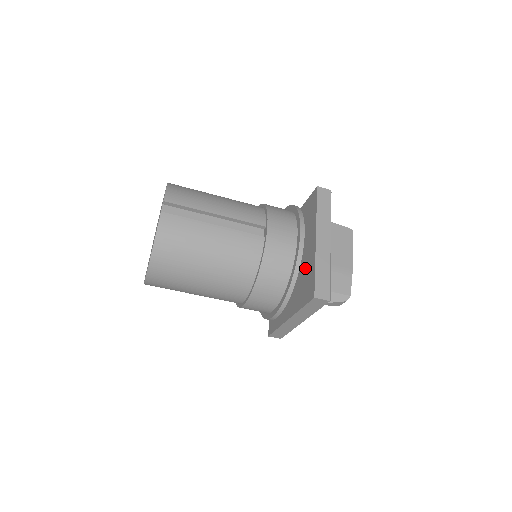
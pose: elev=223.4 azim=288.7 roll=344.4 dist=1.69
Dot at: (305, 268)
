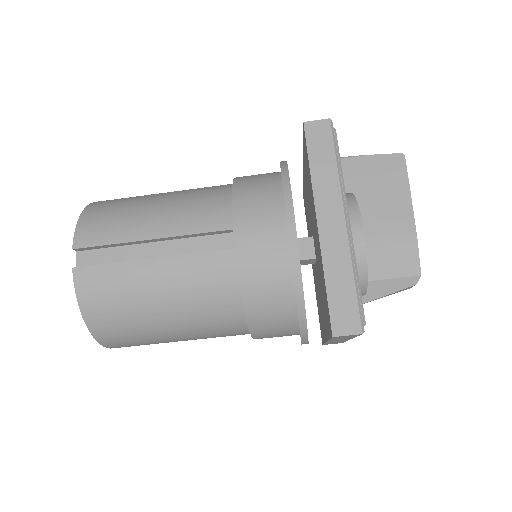
Dot at: (320, 270)
